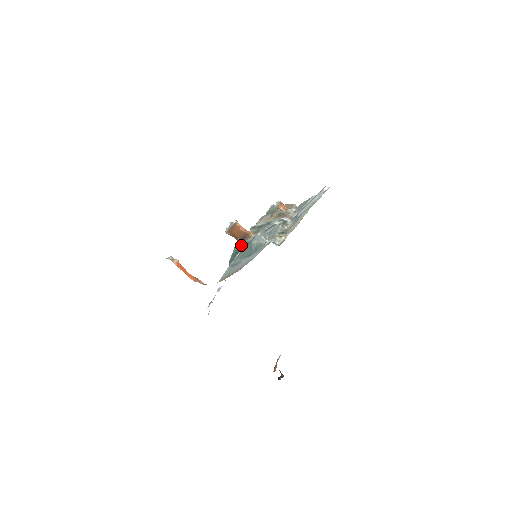
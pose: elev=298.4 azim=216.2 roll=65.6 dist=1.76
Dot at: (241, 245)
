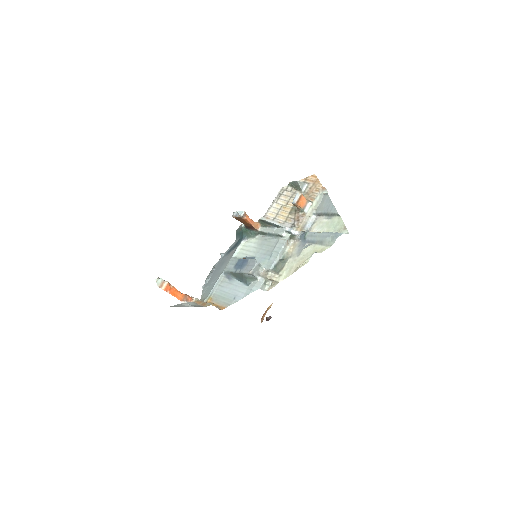
Dot at: (247, 230)
